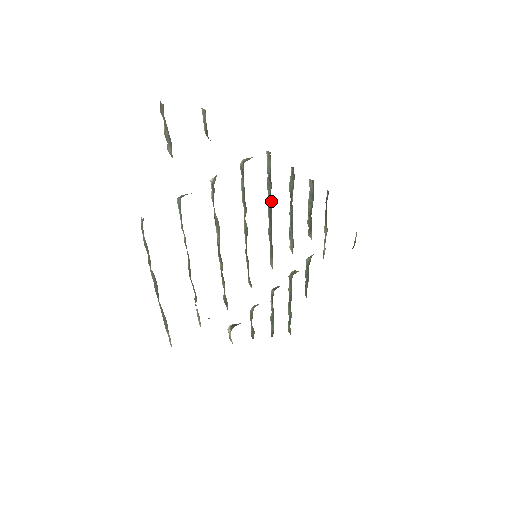
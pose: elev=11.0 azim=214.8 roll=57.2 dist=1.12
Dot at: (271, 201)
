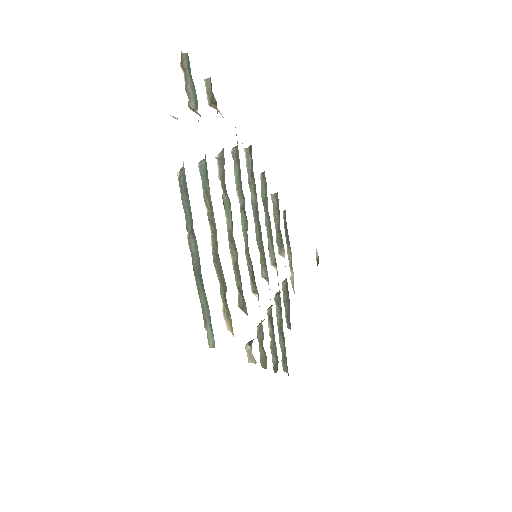
Dot at: (256, 199)
